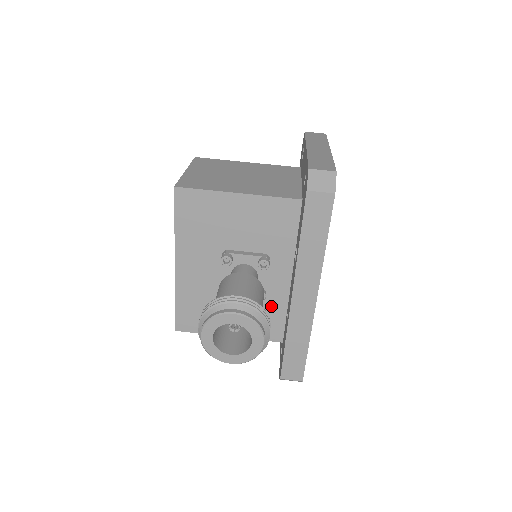
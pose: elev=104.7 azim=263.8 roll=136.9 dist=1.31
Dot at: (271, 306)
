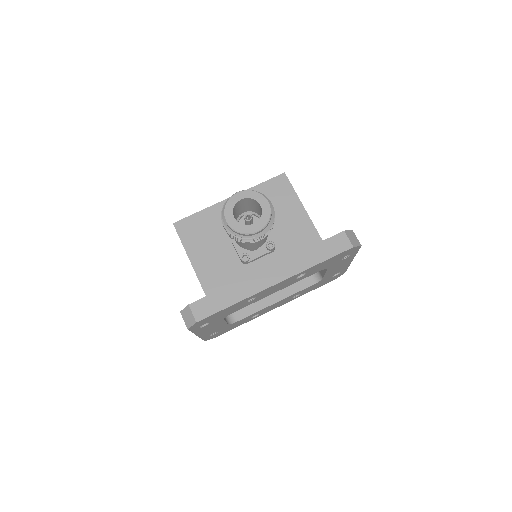
Dot at: (236, 274)
